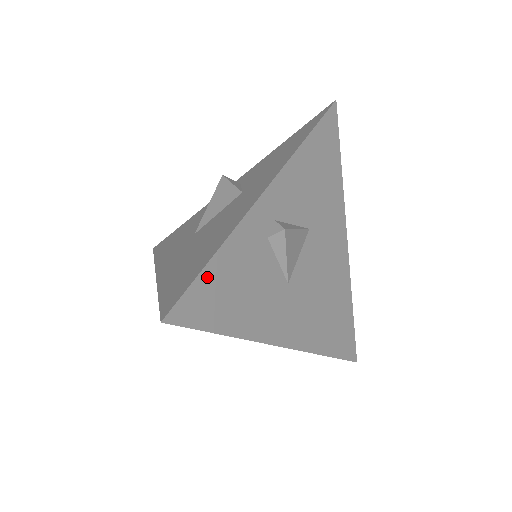
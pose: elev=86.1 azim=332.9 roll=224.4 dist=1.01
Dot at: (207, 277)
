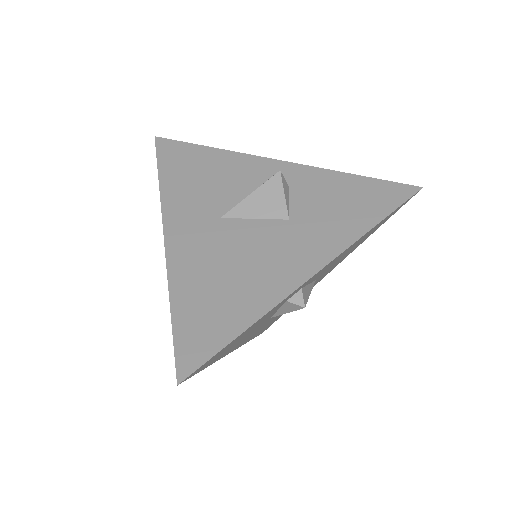
Dot at: (228, 345)
